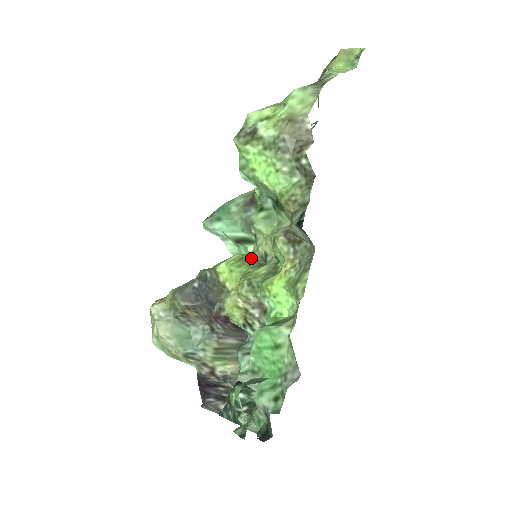
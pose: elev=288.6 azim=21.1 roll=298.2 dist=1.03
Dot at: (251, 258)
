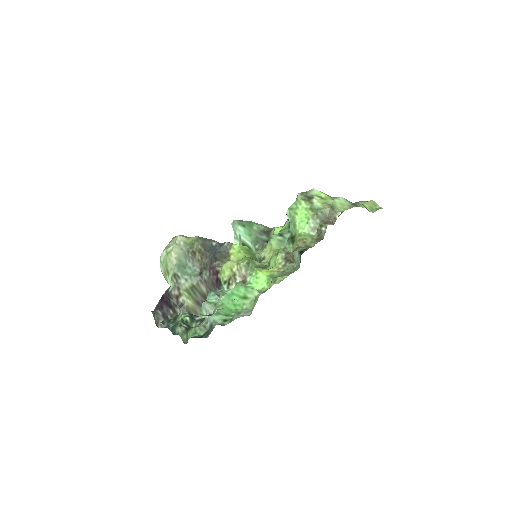
Dot at: (254, 254)
